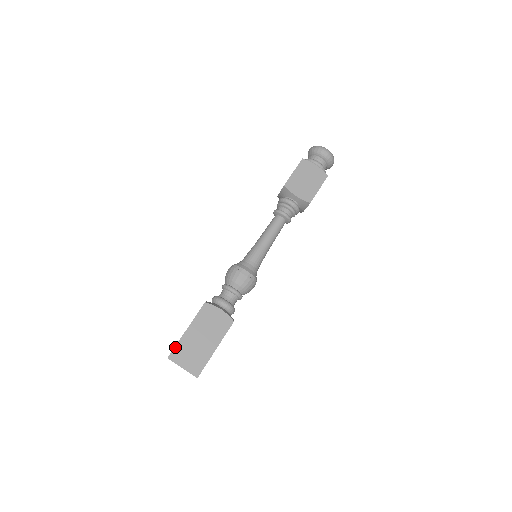
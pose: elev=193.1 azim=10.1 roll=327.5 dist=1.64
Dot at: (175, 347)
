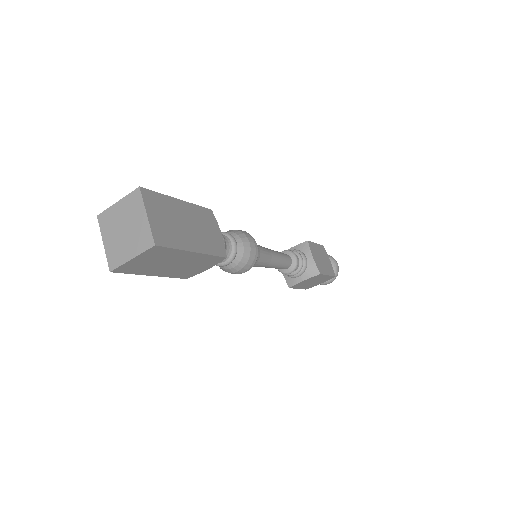
Dot at: (156, 192)
